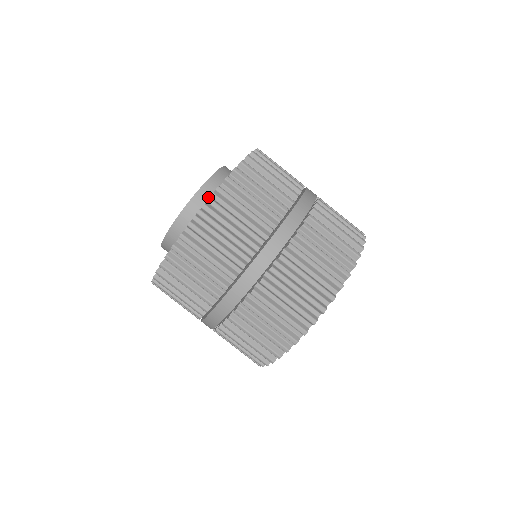
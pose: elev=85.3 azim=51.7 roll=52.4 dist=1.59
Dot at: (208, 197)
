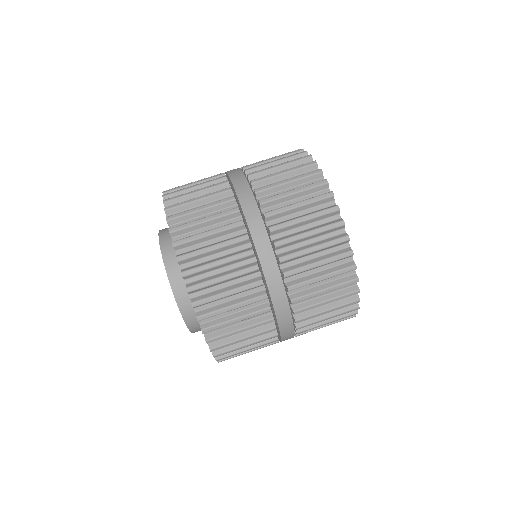
Dot at: occluded
